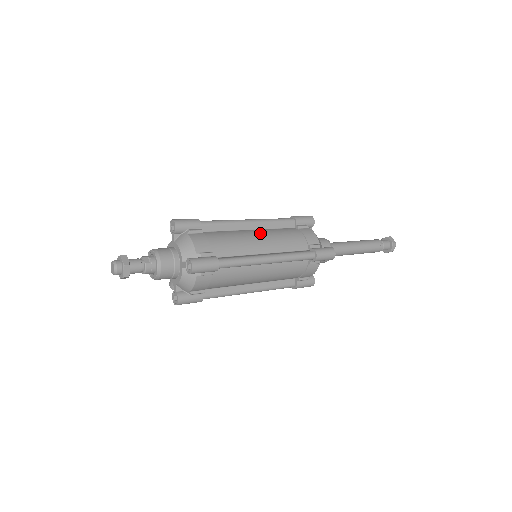
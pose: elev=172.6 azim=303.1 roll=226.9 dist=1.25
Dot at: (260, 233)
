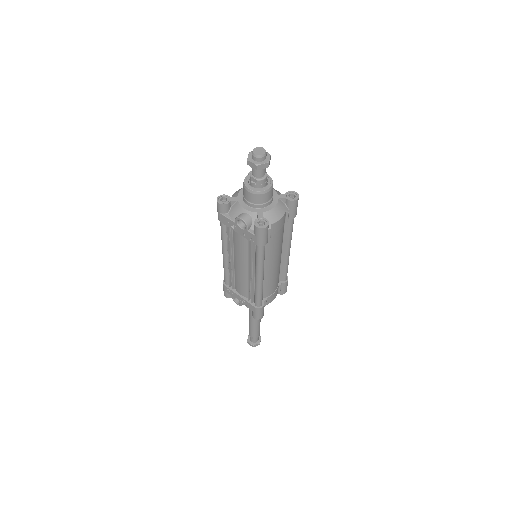
Dot at: occluded
